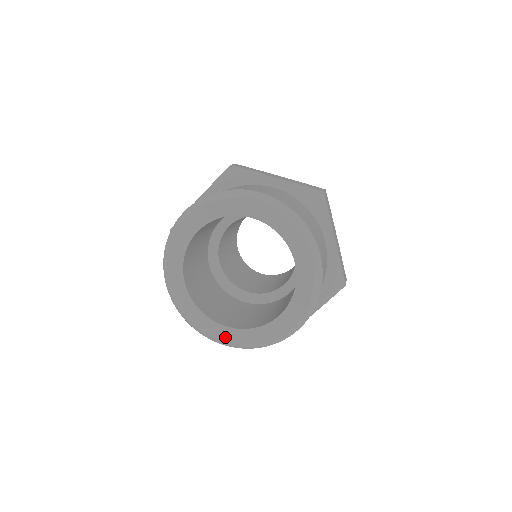
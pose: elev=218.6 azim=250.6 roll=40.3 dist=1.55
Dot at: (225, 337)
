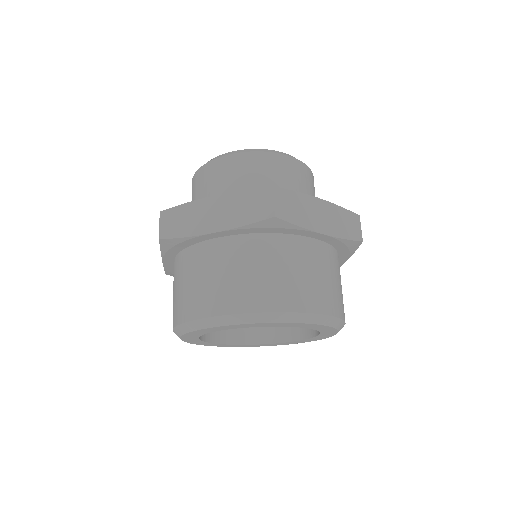
Dot at: (222, 346)
